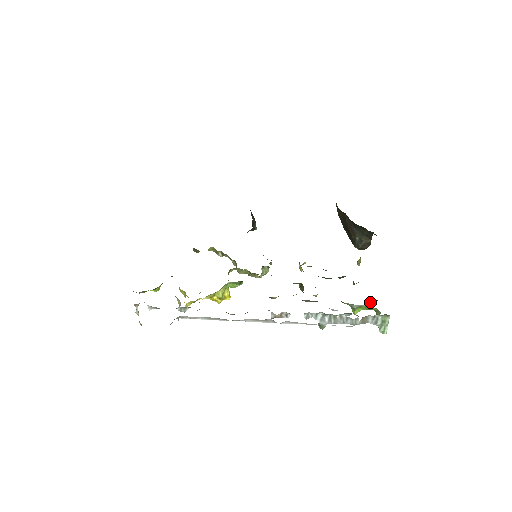
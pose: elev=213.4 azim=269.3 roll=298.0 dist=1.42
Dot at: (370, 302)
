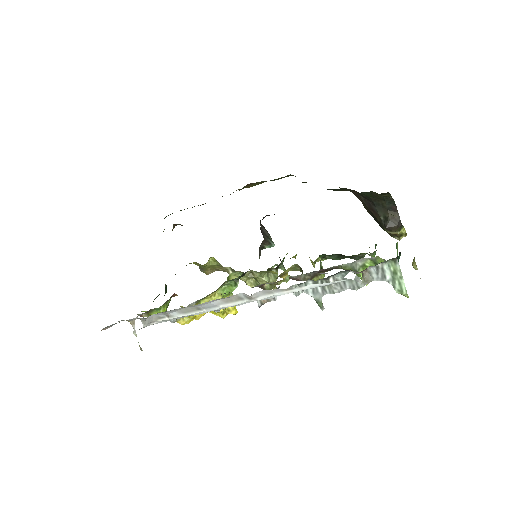
Dot at: occluded
